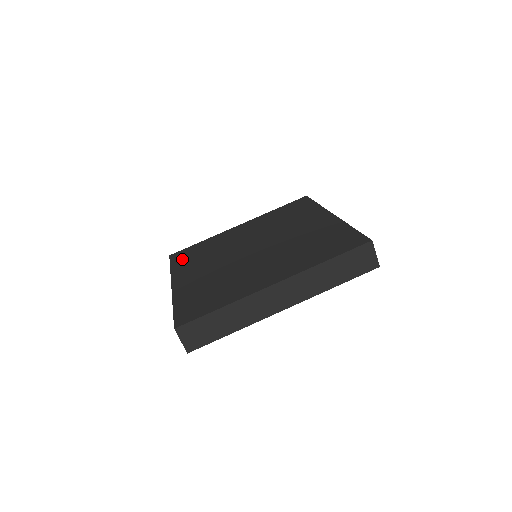
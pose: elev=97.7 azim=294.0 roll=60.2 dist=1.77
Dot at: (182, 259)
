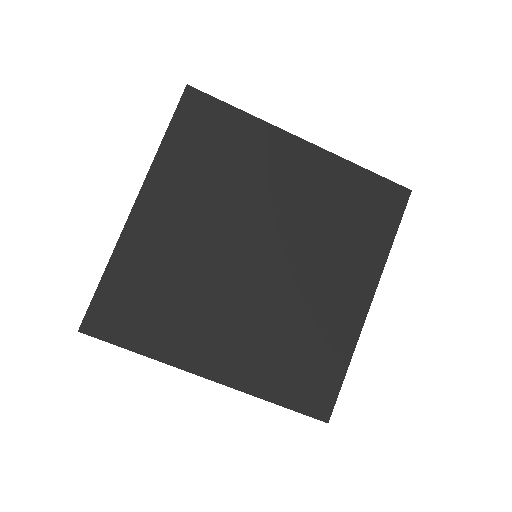
Dot at: (189, 135)
